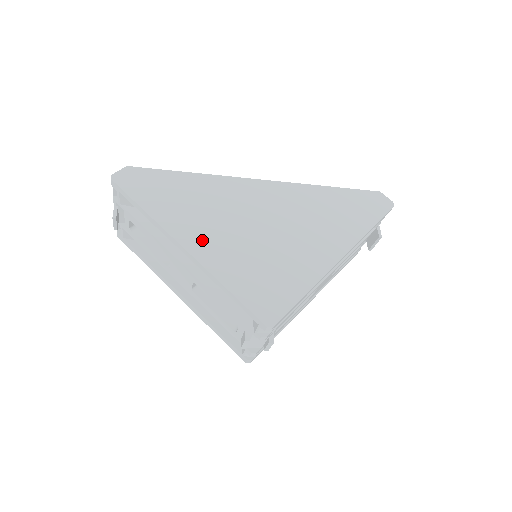
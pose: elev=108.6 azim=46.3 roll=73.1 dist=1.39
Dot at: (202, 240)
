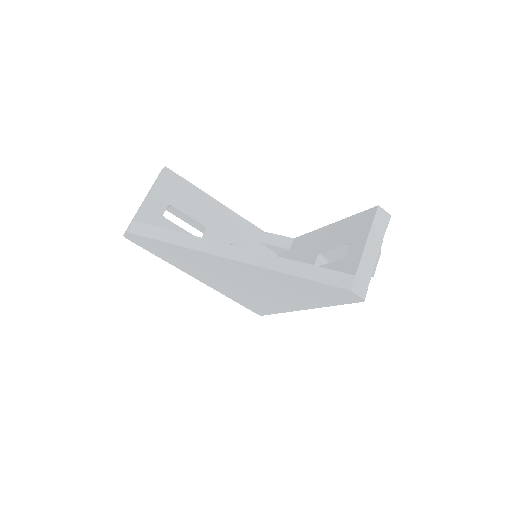
Dot at: (203, 278)
